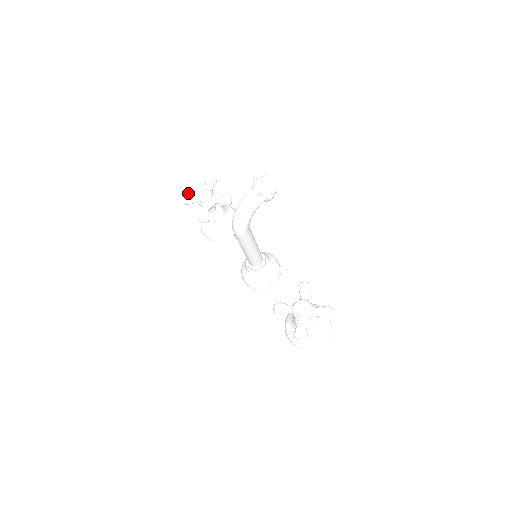
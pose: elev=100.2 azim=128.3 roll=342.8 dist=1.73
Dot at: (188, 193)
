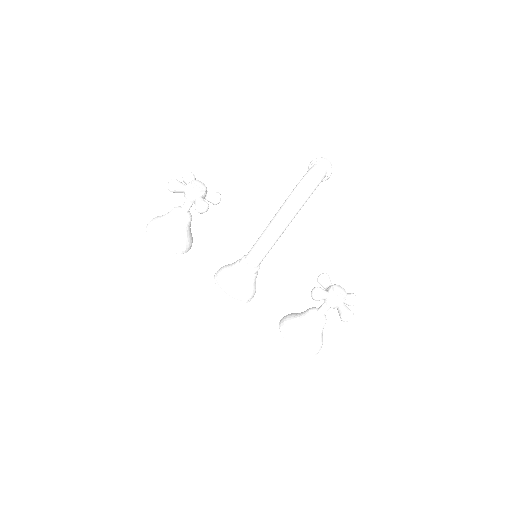
Dot at: occluded
